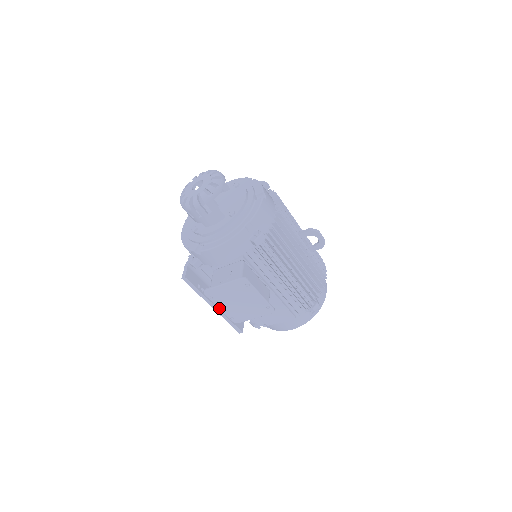
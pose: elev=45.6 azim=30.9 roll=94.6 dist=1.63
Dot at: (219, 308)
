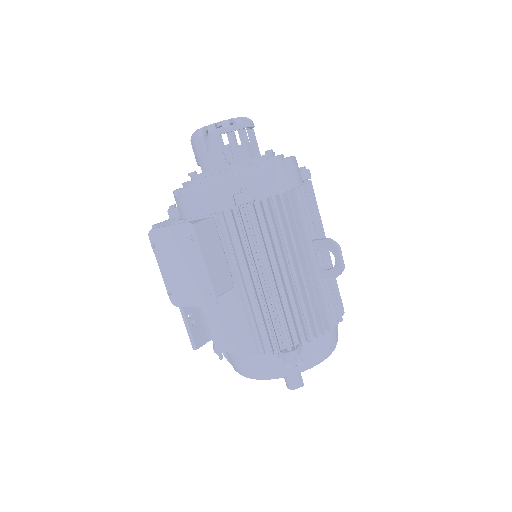
Dot at: (160, 268)
